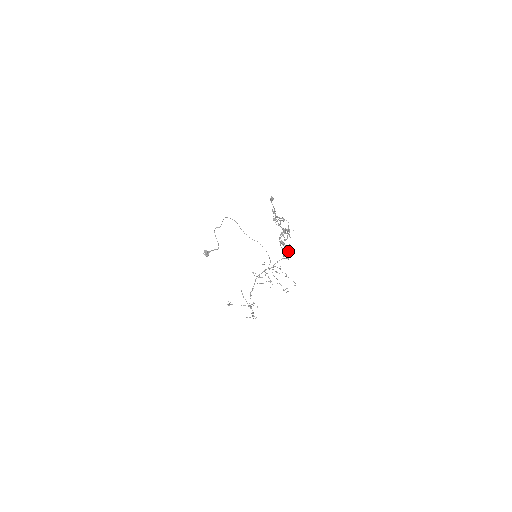
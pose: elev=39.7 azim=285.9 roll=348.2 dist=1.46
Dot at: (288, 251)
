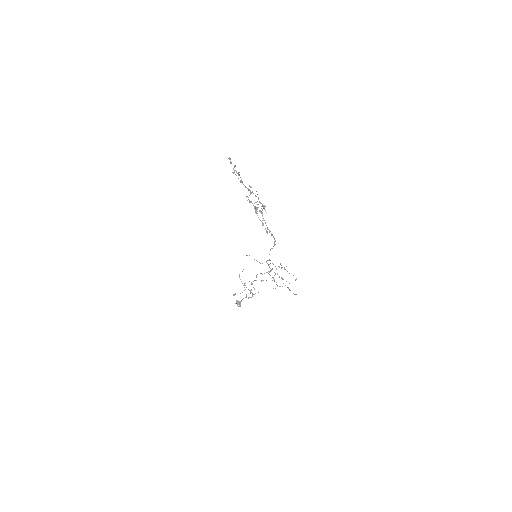
Dot at: (256, 207)
